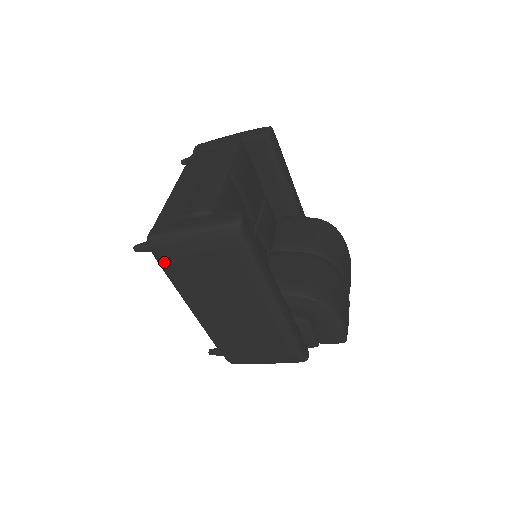
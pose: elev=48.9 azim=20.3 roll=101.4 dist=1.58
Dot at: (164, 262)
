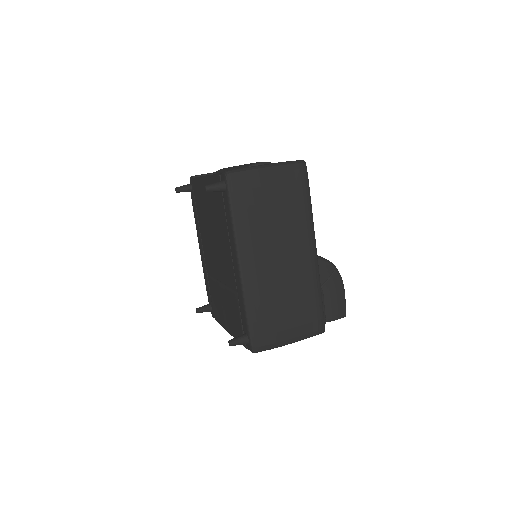
Dot at: (237, 197)
